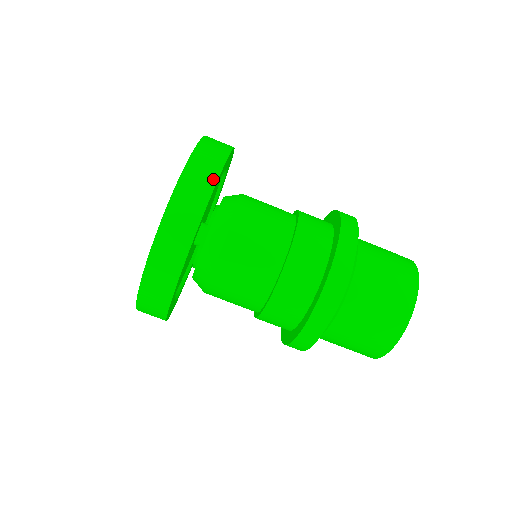
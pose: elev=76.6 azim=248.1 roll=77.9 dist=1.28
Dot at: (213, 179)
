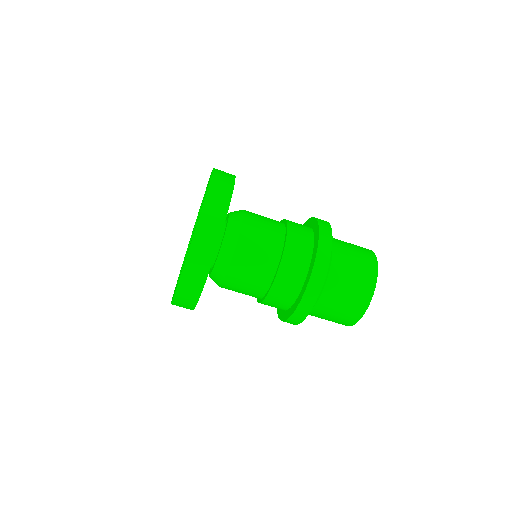
Dot at: (226, 206)
